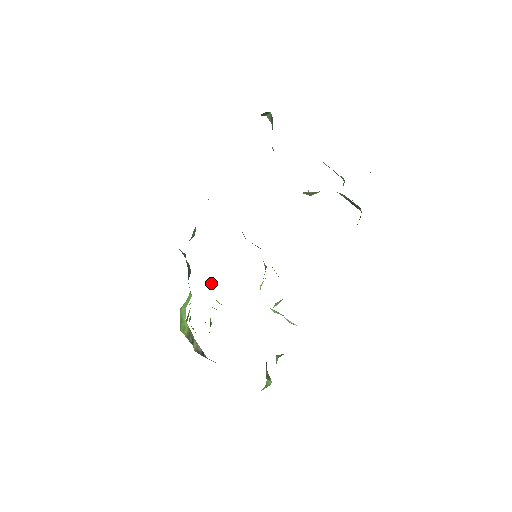
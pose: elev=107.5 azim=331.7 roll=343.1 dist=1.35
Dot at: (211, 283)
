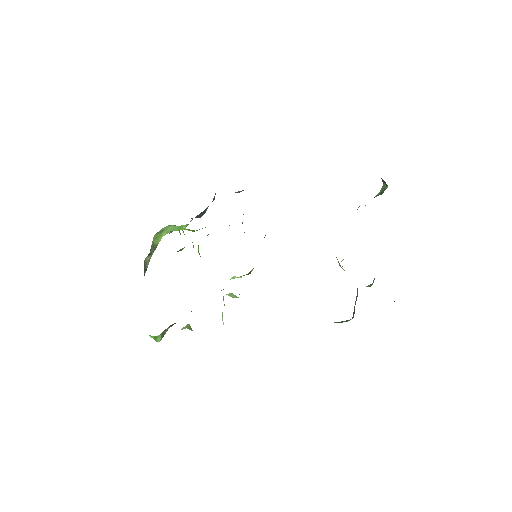
Dot at: occluded
